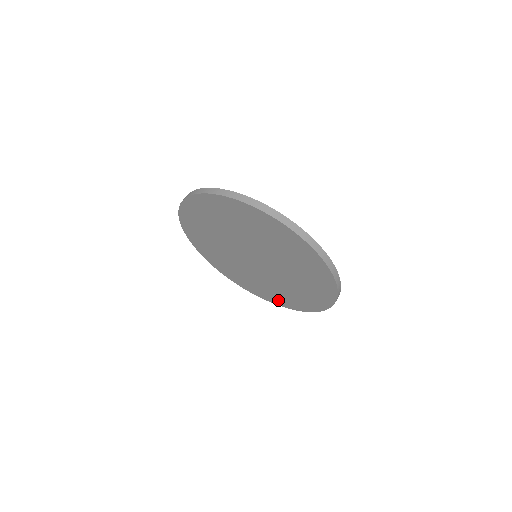
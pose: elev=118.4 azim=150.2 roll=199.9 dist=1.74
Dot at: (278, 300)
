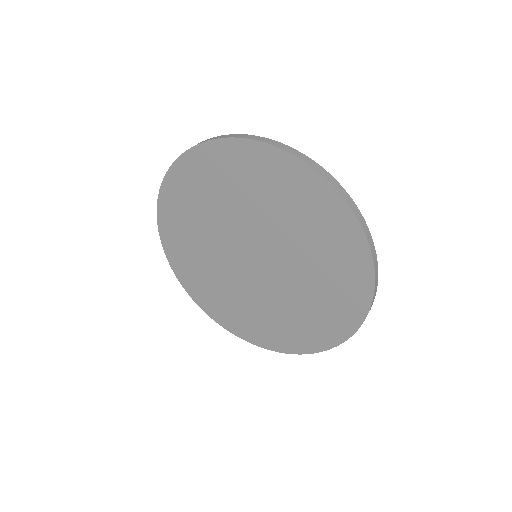
Dot at: (297, 341)
